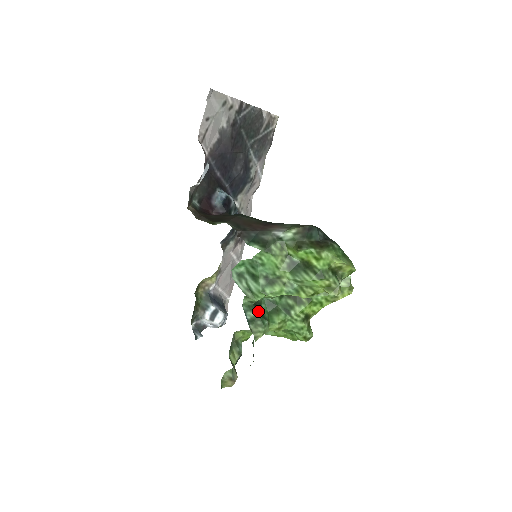
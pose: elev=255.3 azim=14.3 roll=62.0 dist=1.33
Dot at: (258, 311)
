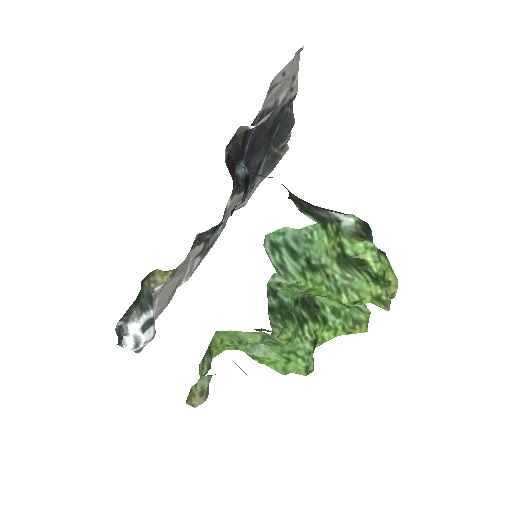
Dot at: (277, 303)
